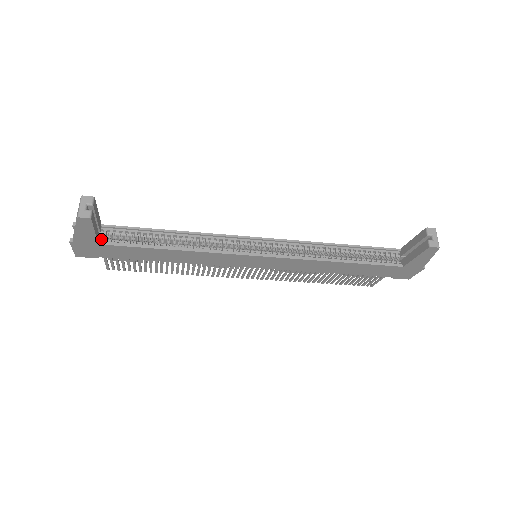
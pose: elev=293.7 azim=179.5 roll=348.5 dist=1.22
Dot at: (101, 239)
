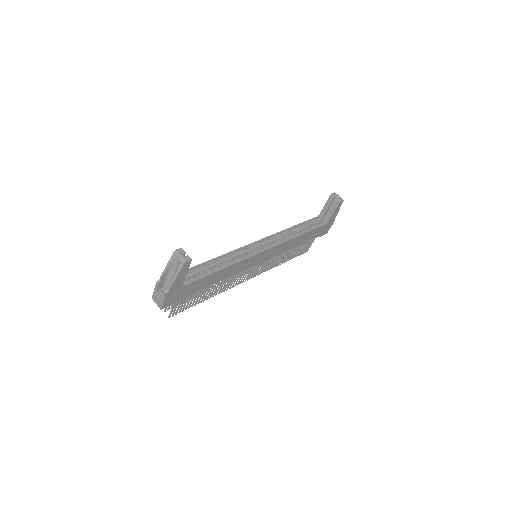
Dot at: occluded
